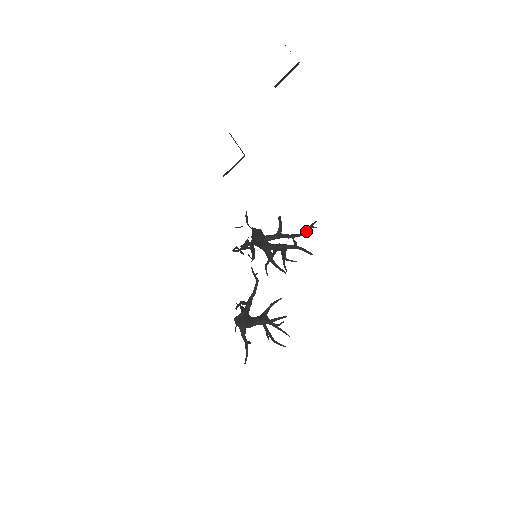
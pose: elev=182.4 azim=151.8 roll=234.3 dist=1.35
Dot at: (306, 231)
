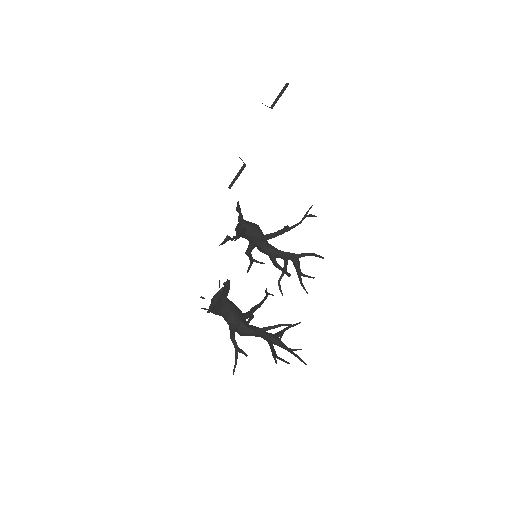
Dot at: (302, 218)
